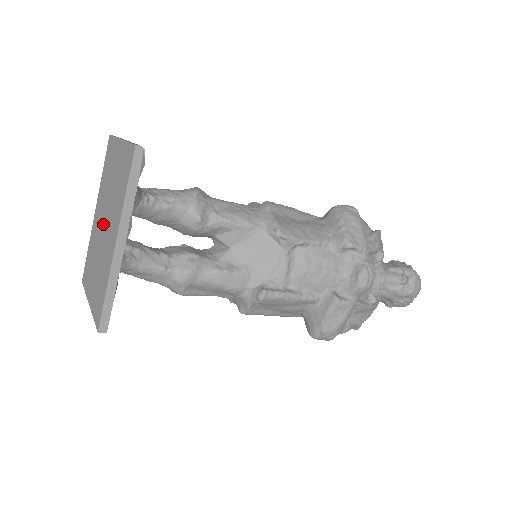
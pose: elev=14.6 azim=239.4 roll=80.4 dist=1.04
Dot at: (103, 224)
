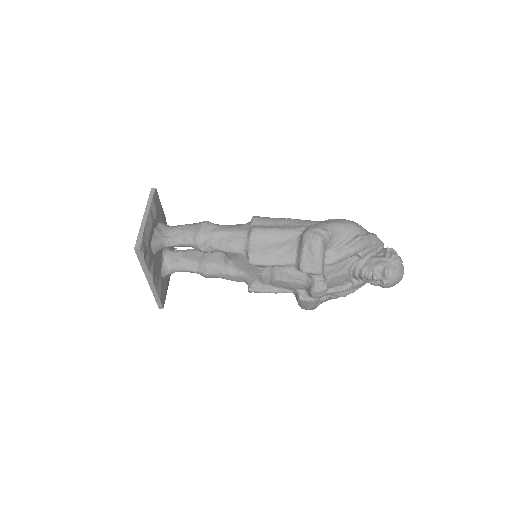
Dot at: occluded
